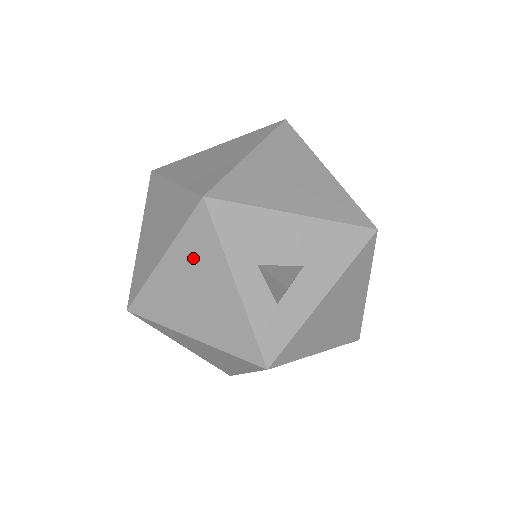
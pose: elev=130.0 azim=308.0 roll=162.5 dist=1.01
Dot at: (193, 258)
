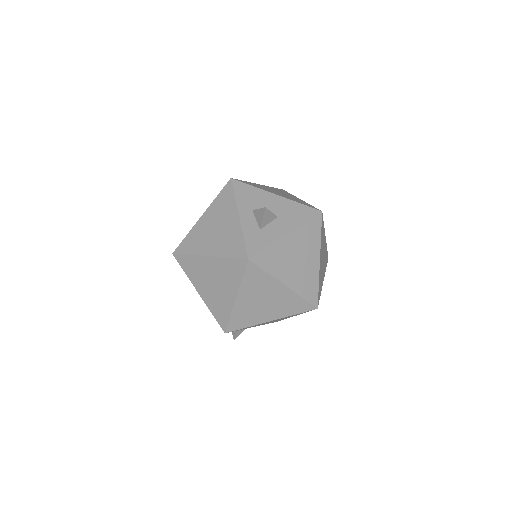
Dot at: (219, 209)
